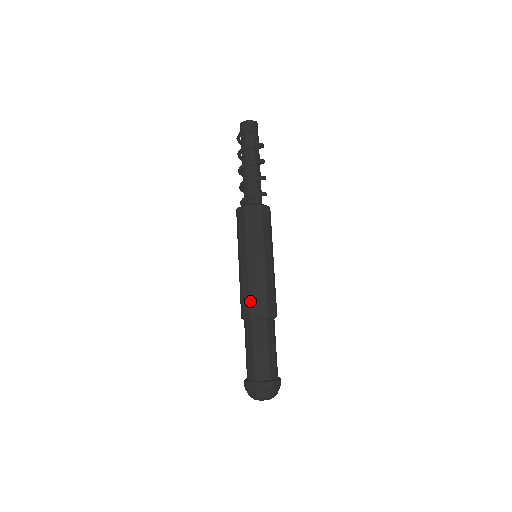
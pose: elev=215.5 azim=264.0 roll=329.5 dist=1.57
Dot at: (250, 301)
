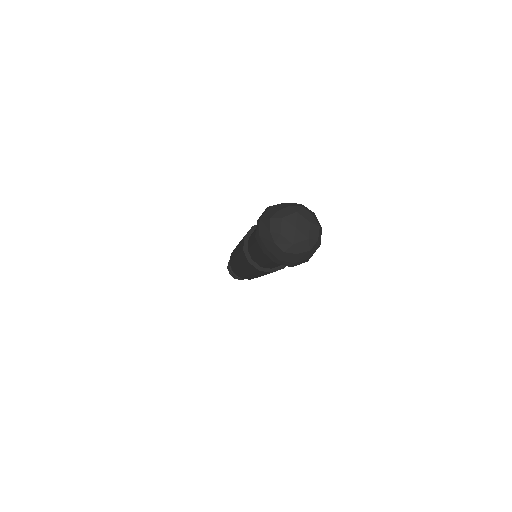
Dot at: occluded
